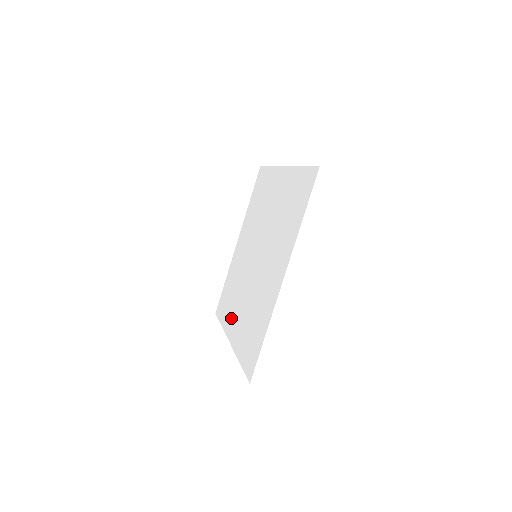
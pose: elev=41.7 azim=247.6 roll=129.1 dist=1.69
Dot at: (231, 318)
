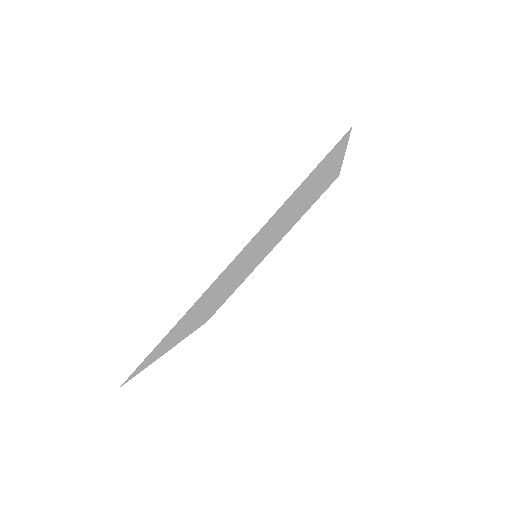
Dot at: (198, 322)
